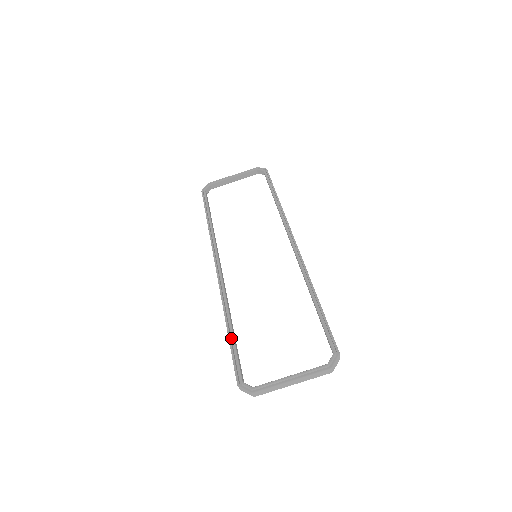
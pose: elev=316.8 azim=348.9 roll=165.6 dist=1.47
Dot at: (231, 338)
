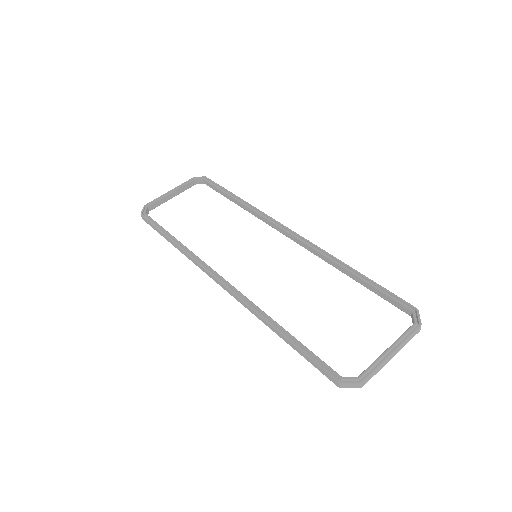
Dot at: (291, 342)
